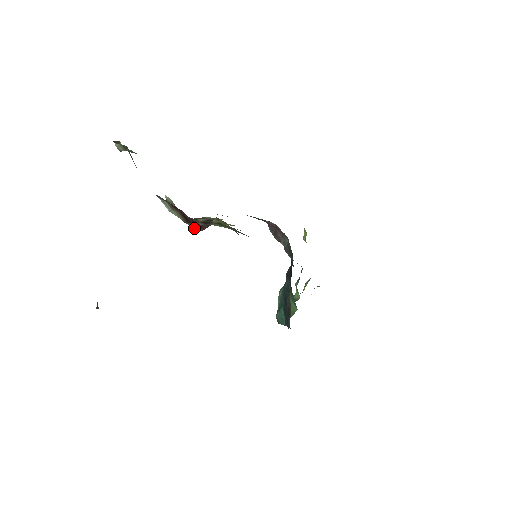
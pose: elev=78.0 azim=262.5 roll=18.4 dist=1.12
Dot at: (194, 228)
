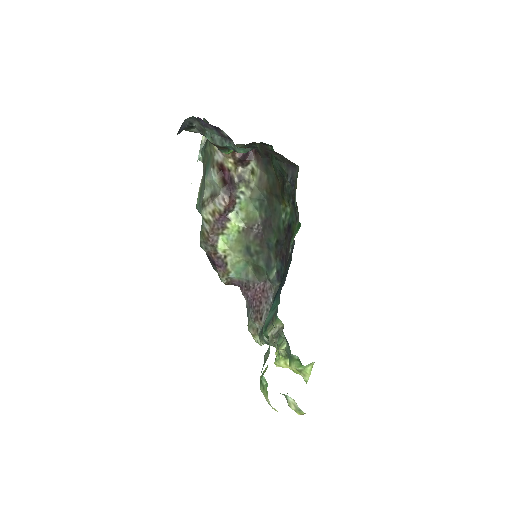
Dot at: (223, 201)
